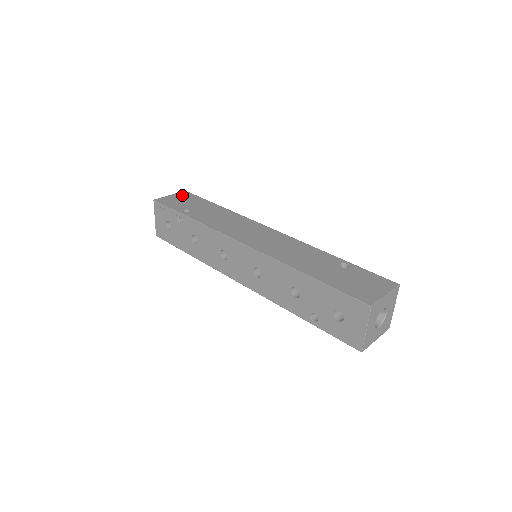
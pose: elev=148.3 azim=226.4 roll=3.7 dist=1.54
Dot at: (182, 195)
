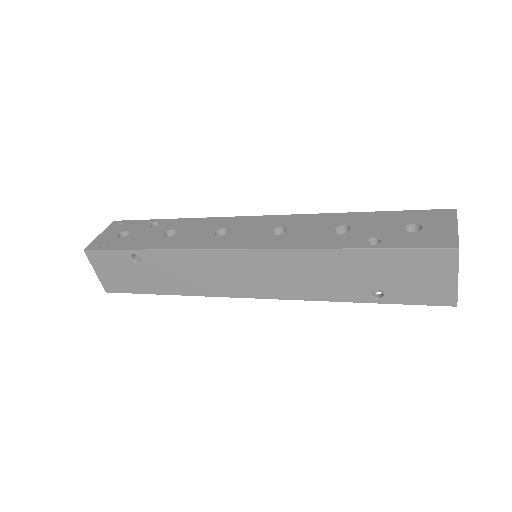
Dot at: occluded
